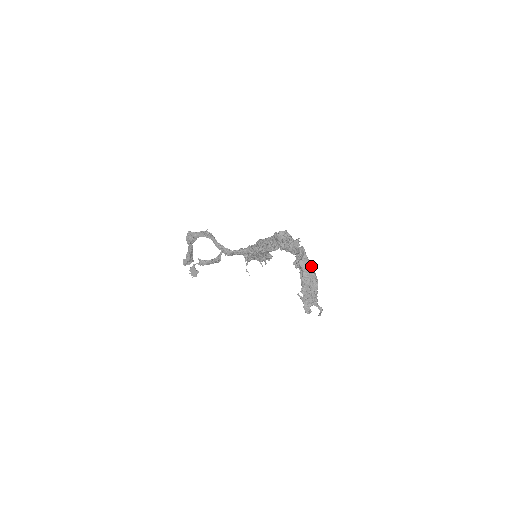
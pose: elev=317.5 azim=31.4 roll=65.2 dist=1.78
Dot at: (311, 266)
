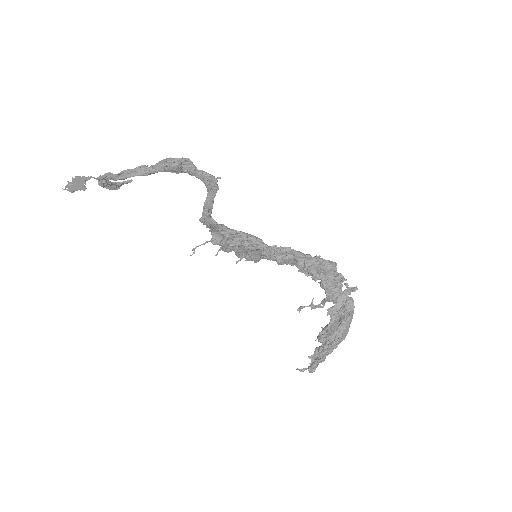
Dot at: occluded
